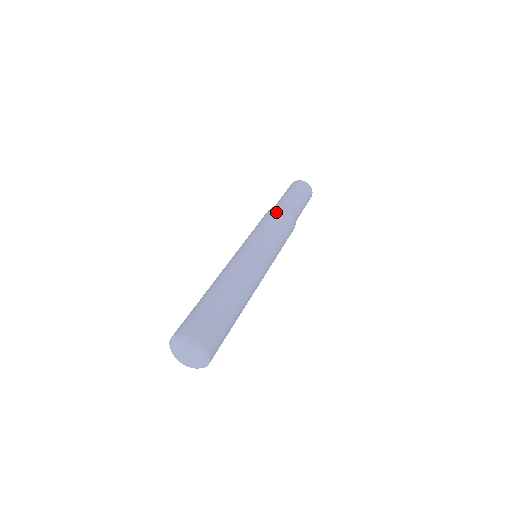
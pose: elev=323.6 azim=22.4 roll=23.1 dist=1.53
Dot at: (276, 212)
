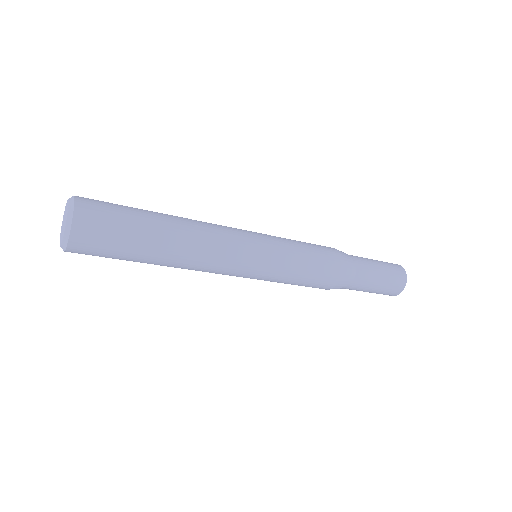
Dot at: occluded
